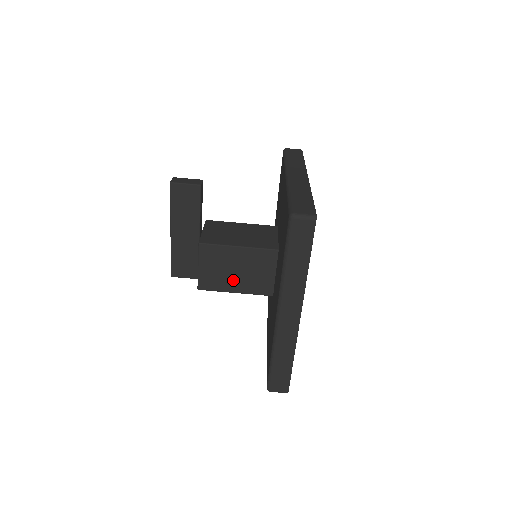
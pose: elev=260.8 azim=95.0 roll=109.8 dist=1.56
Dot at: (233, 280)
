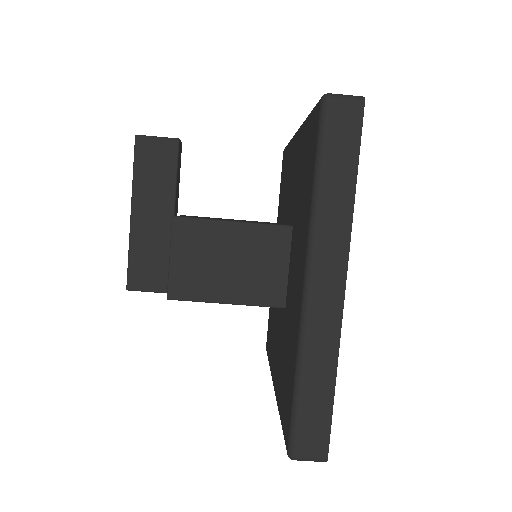
Dot at: (223, 280)
